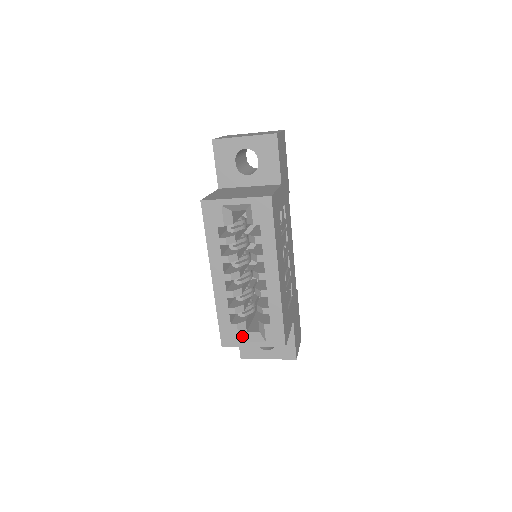
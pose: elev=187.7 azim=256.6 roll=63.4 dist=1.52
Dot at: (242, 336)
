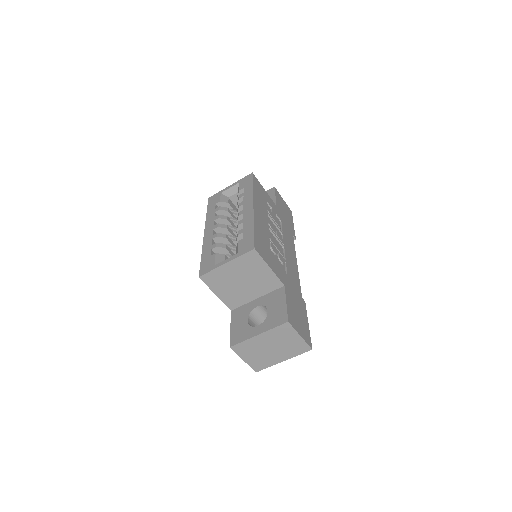
Dot at: occluded
